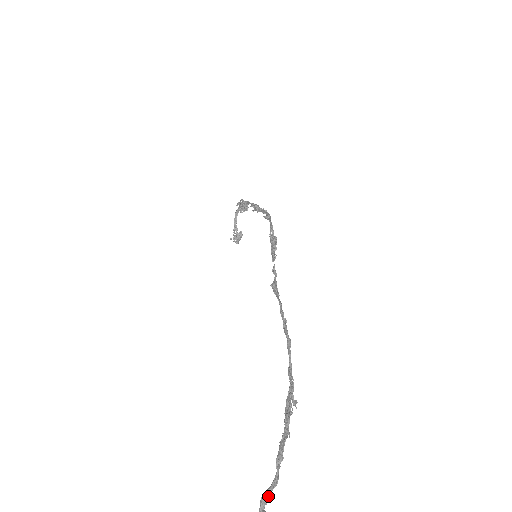
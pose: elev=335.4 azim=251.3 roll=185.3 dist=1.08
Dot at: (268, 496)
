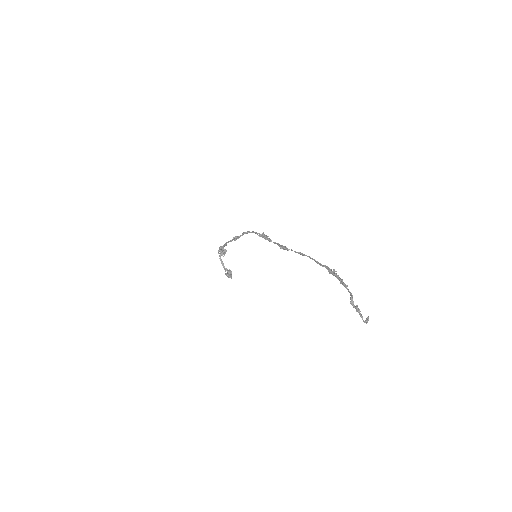
Dot at: (353, 301)
